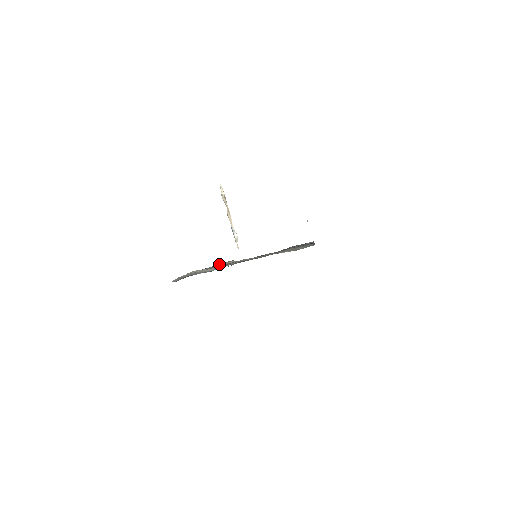
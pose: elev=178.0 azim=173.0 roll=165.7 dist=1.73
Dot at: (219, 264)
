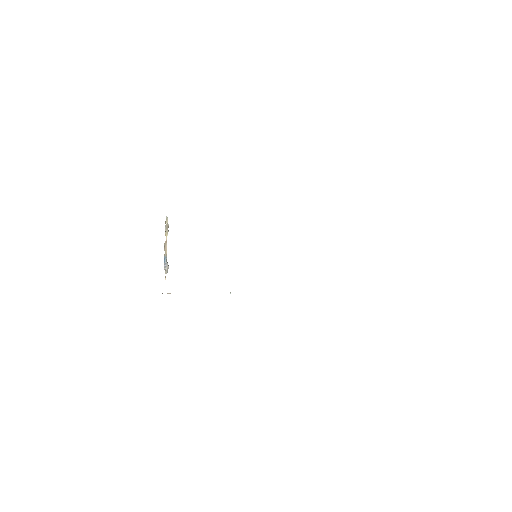
Dot at: occluded
